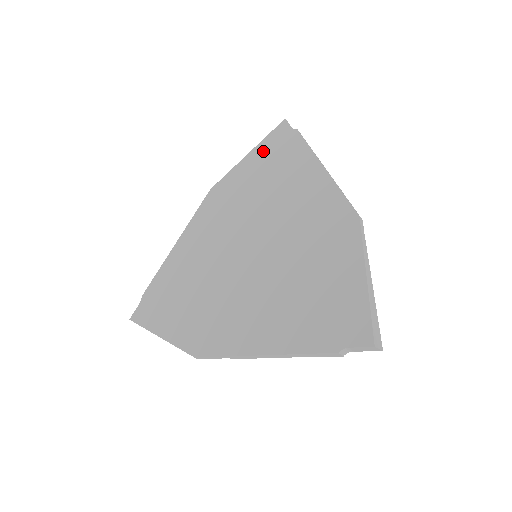
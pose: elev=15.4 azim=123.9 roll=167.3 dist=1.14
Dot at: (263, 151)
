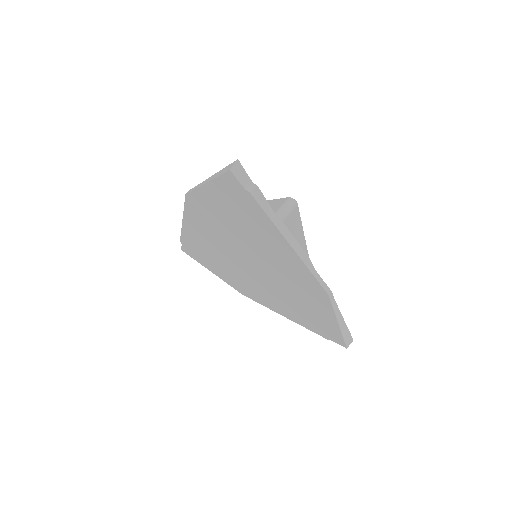
Dot at: (222, 192)
